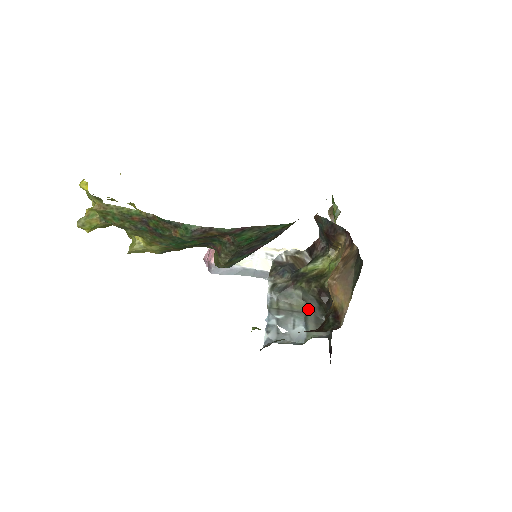
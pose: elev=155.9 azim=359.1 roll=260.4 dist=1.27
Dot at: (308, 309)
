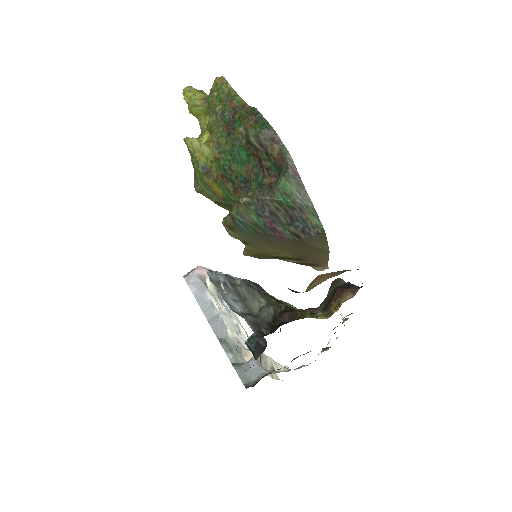
Dot at: (257, 317)
